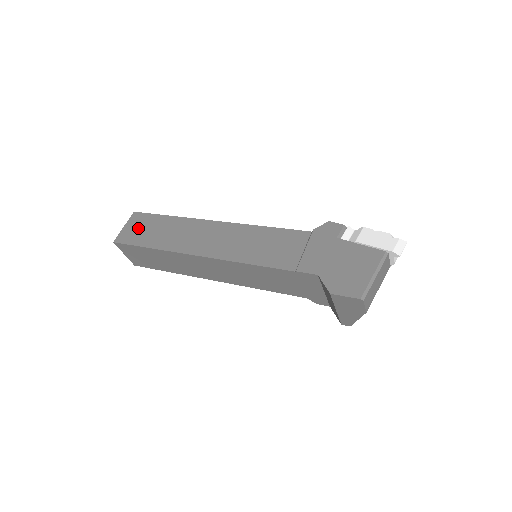
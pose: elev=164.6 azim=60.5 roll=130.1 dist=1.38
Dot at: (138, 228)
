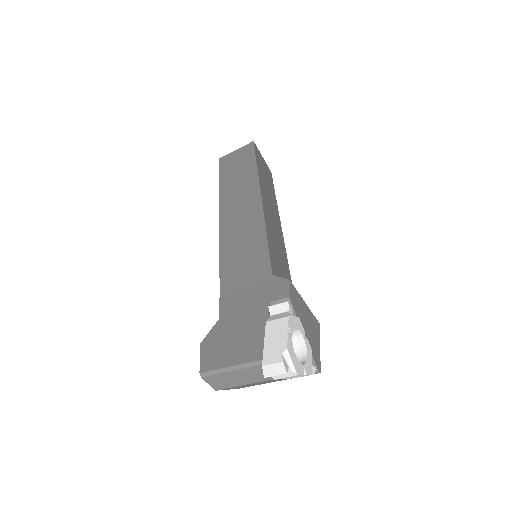
Dot at: (237, 159)
